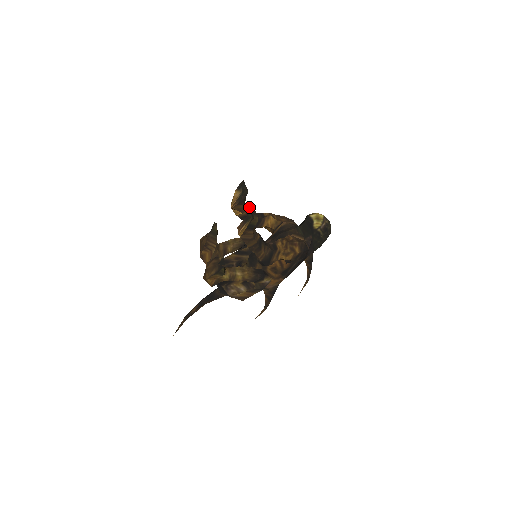
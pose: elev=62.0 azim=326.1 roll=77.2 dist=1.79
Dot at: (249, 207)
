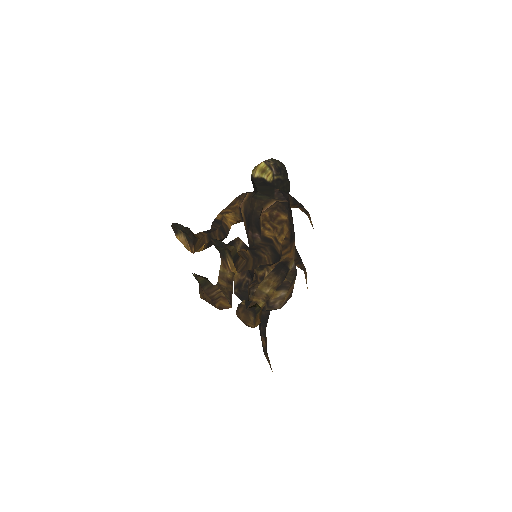
Dot at: (202, 232)
